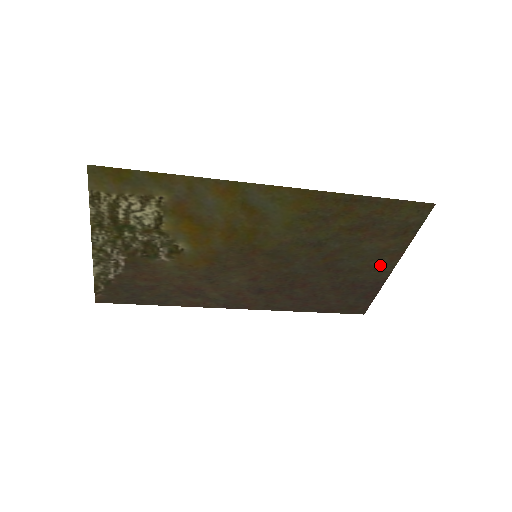
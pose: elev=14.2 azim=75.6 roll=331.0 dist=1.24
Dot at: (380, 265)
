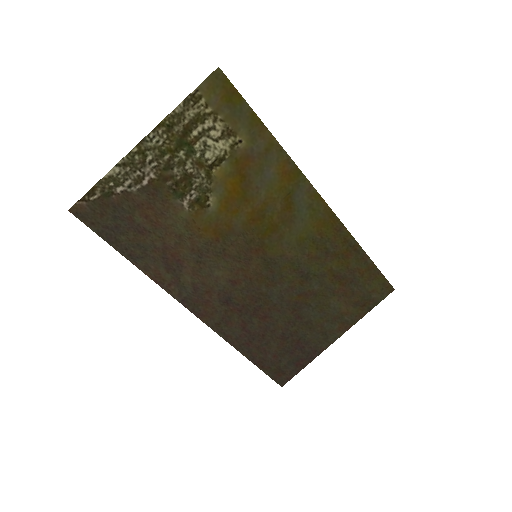
Dot at: (329, 331)
